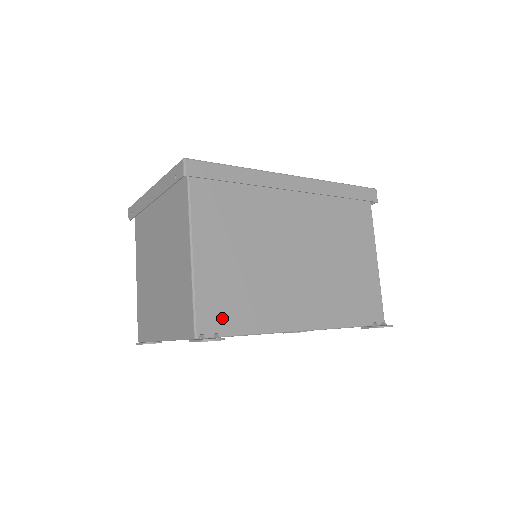
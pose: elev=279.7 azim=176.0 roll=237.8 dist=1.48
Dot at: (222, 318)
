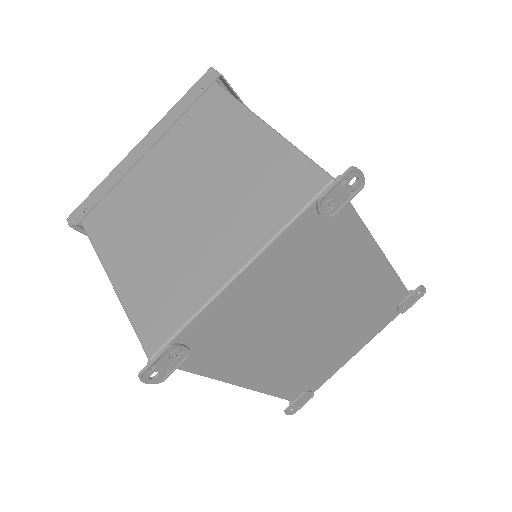
Dot at: occluded
